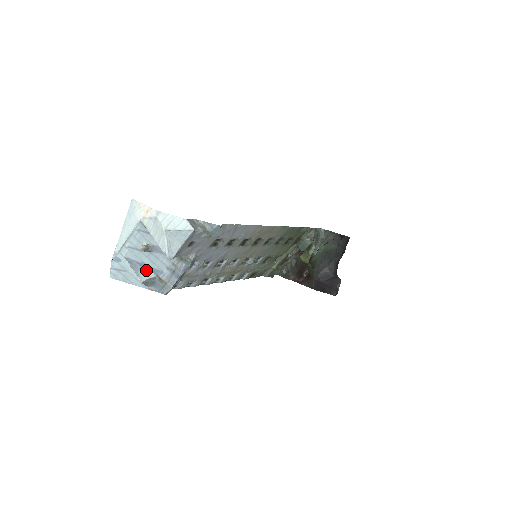
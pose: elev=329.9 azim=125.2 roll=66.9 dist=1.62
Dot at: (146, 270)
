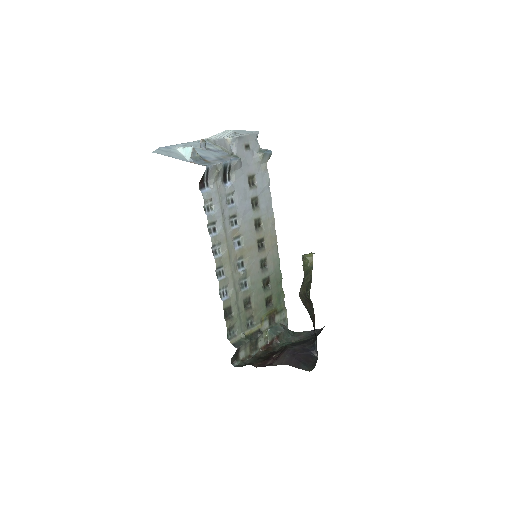
Dot at: occluded
